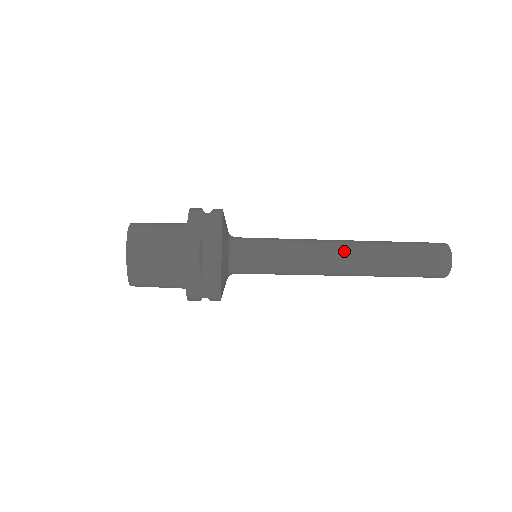
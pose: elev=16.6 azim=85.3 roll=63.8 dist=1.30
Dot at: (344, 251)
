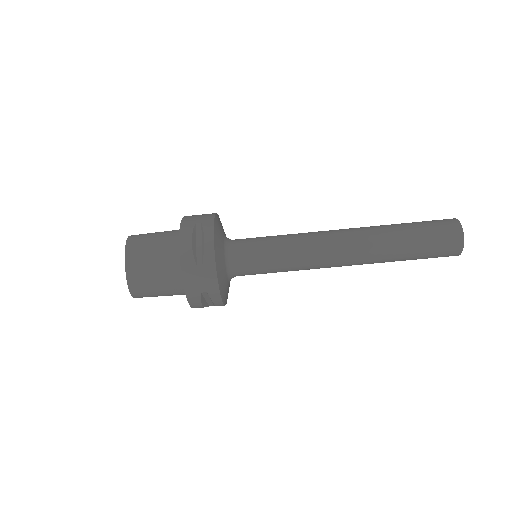
Dot at: (343, 233)
